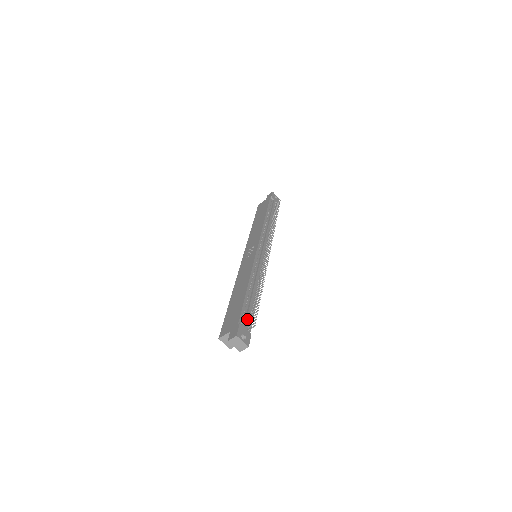
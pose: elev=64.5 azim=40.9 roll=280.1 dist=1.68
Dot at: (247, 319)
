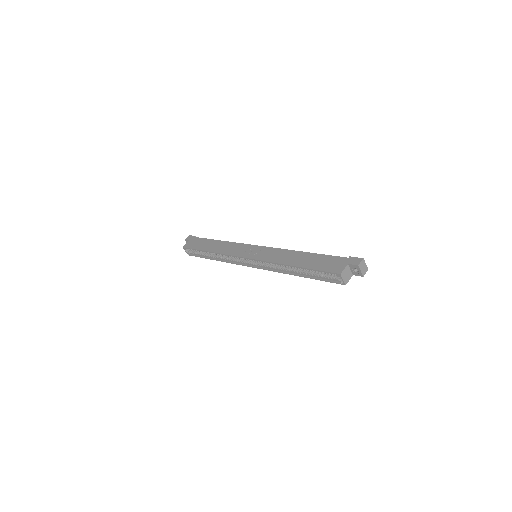
Dot at: occluded
